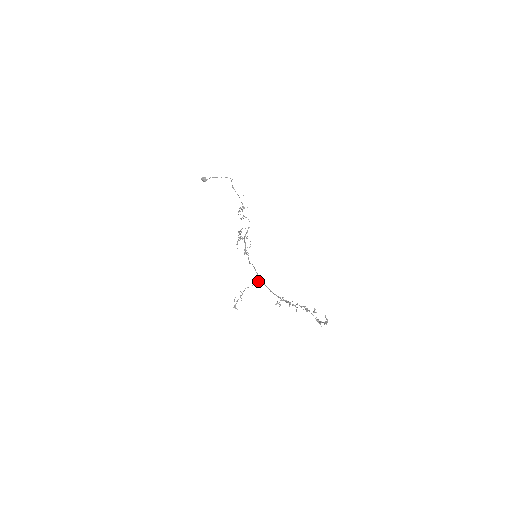
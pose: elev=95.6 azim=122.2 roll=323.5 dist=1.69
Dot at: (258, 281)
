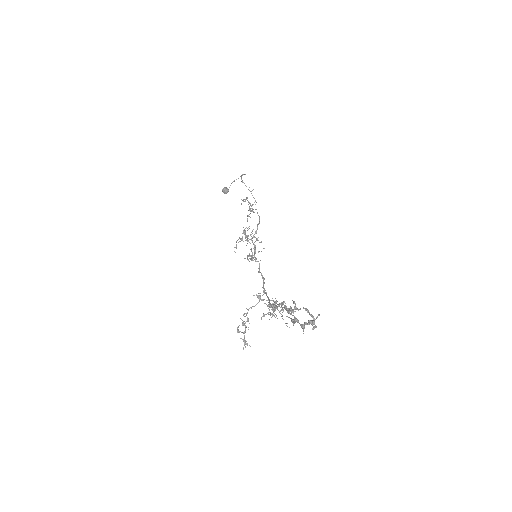
Dot at: occluded
